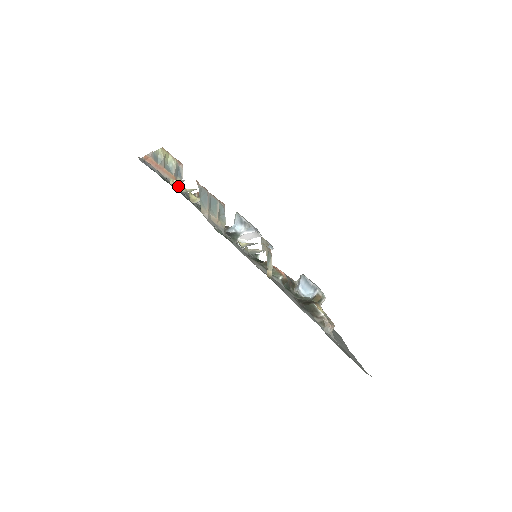
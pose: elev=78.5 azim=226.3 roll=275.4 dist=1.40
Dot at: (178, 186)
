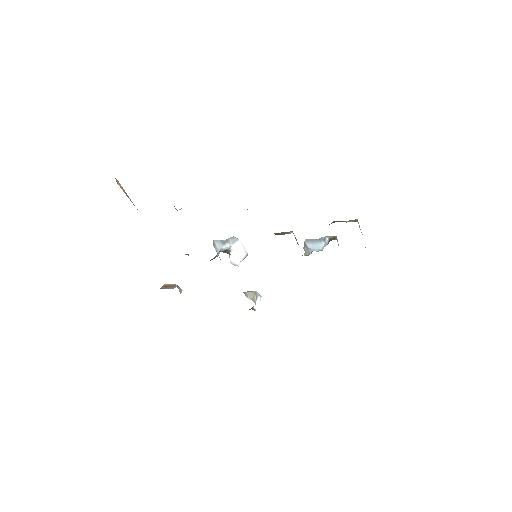
Dot at: occluded
